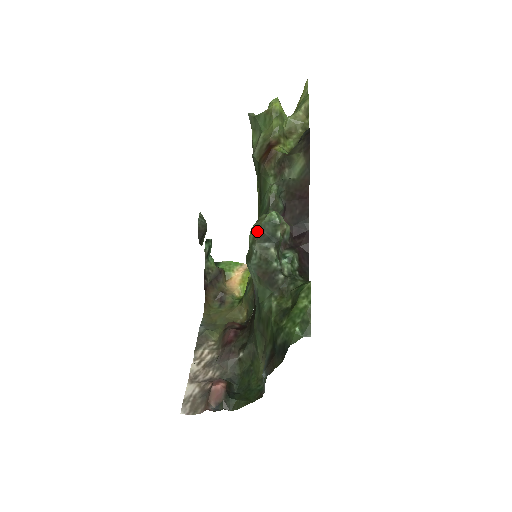
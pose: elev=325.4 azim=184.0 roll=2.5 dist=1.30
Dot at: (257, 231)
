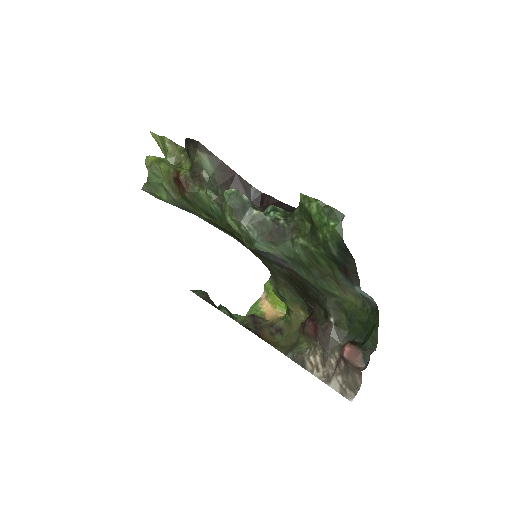
Dot at: (231, 213)
